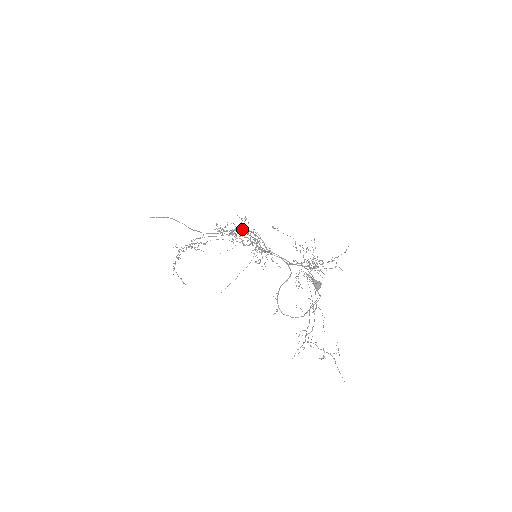
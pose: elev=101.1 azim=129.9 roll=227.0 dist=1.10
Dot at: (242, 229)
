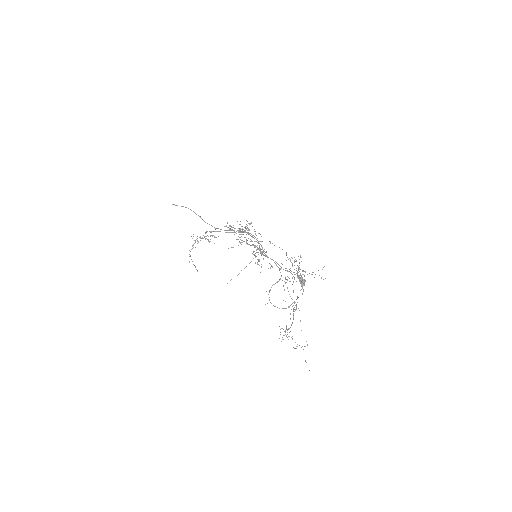
Dot at: (247, 232)
